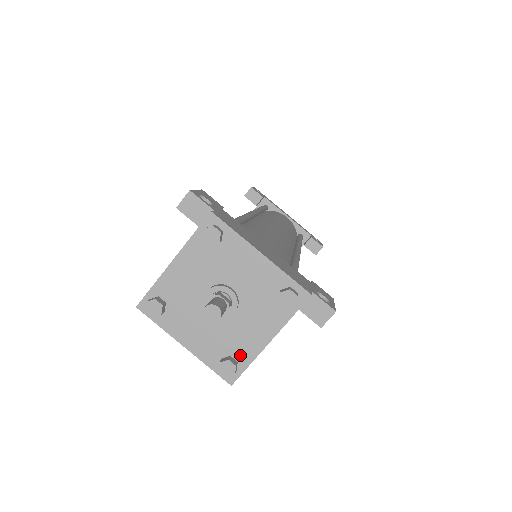
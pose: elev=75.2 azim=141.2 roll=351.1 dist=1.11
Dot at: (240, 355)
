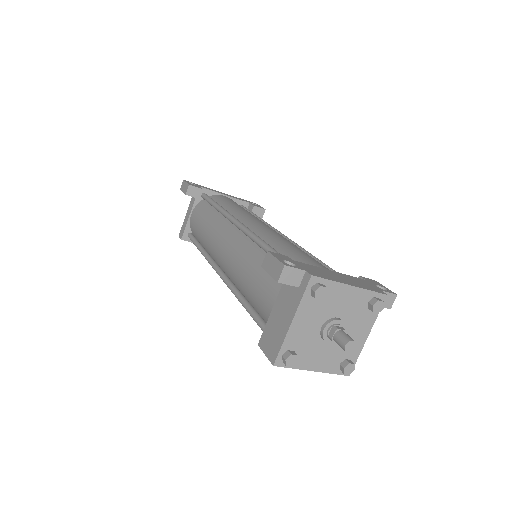
Dot at: (351, 355)
